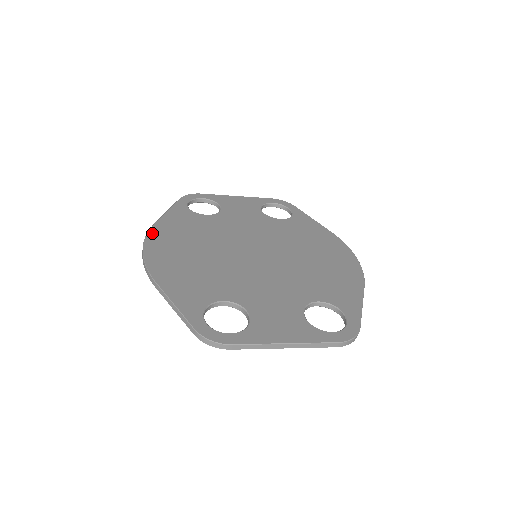
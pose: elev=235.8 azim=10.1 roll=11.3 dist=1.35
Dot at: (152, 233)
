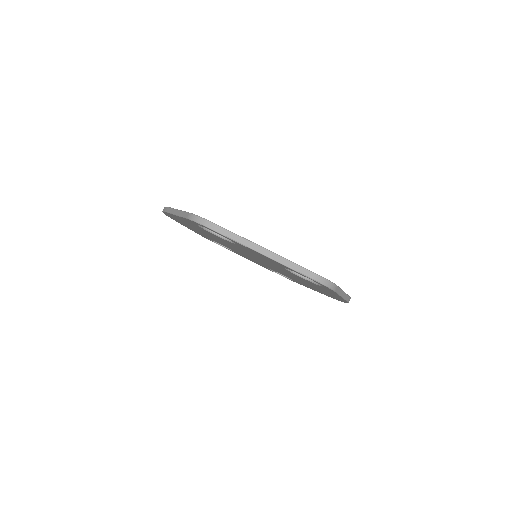
Dot at: occluded
